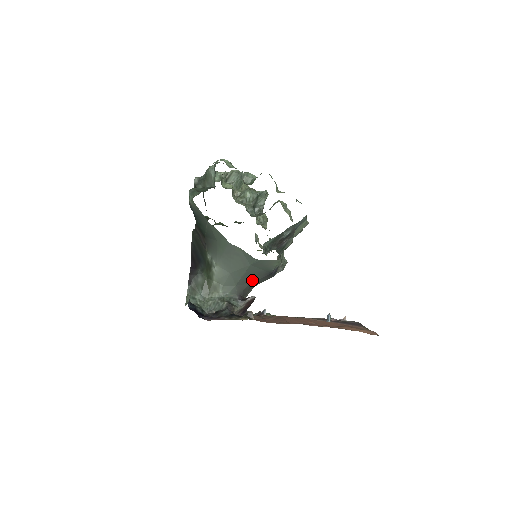
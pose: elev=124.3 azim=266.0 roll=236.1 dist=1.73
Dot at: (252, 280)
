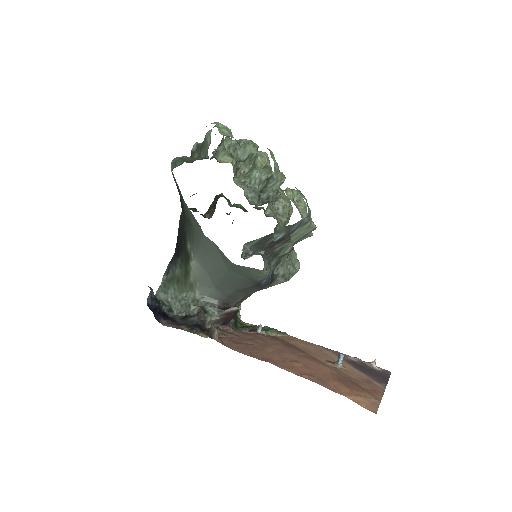
Dot at: (236, 287)
